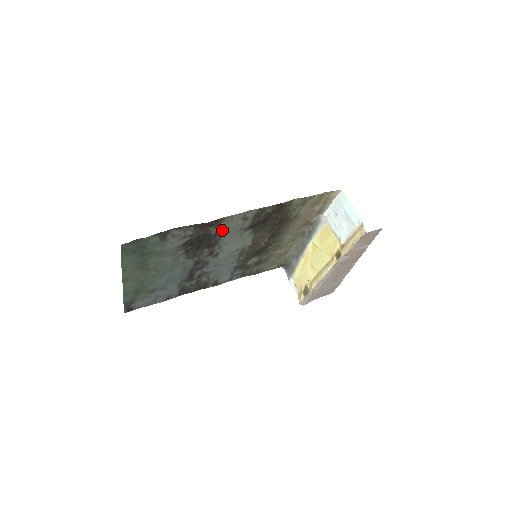
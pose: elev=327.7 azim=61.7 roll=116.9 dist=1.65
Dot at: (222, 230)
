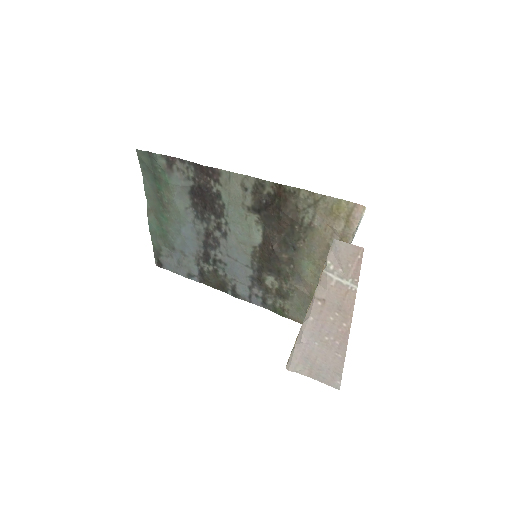
Dot at: (224, 193)
